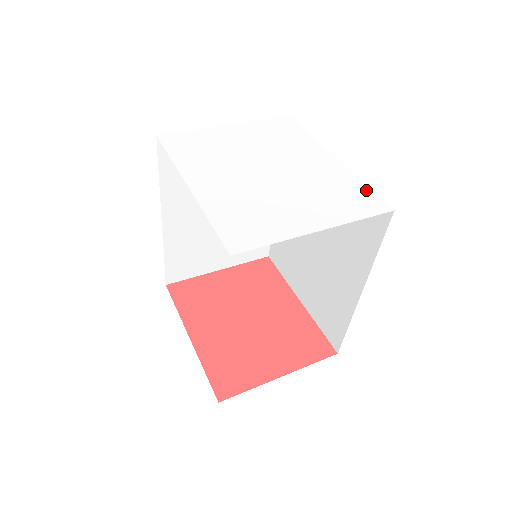
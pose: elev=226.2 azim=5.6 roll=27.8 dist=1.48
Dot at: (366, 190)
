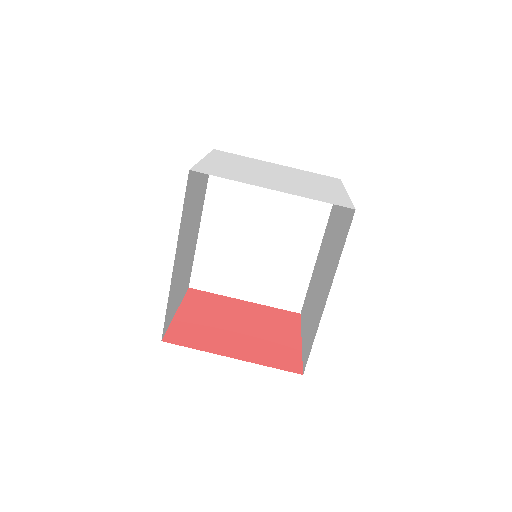
Dot at: (317, 174)
